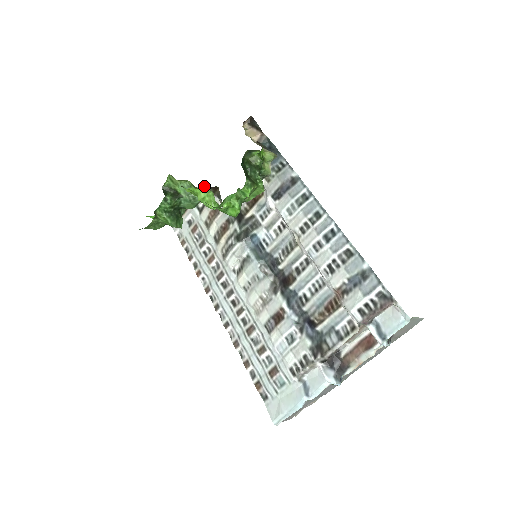
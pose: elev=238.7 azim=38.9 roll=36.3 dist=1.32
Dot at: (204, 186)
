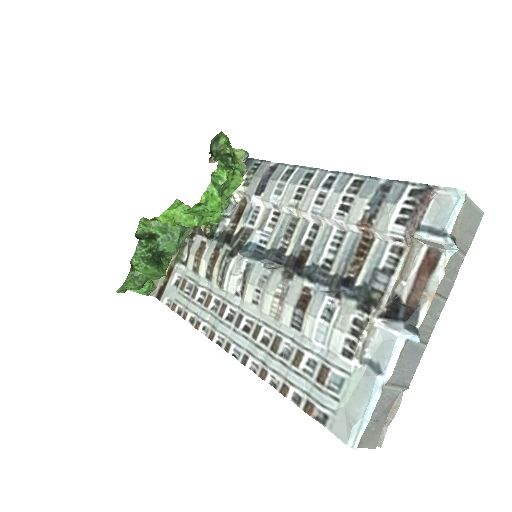
Dot at: (178, 203)
